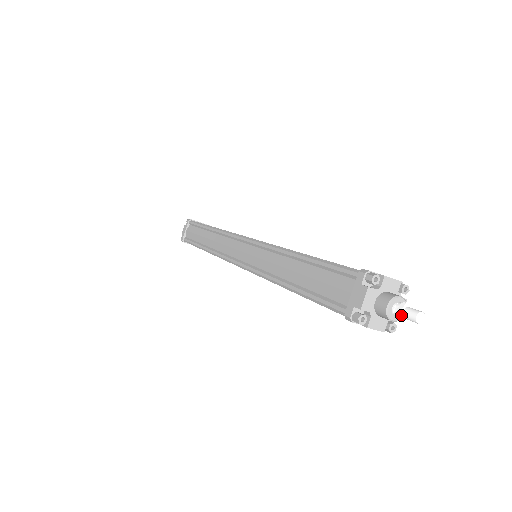
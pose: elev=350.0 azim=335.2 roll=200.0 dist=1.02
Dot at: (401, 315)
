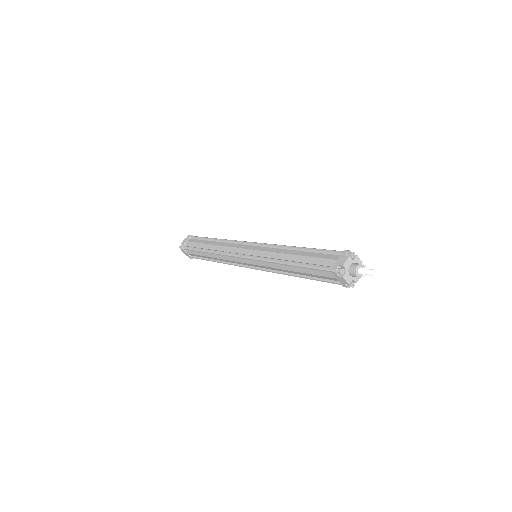
Dot at: (364, 271)
